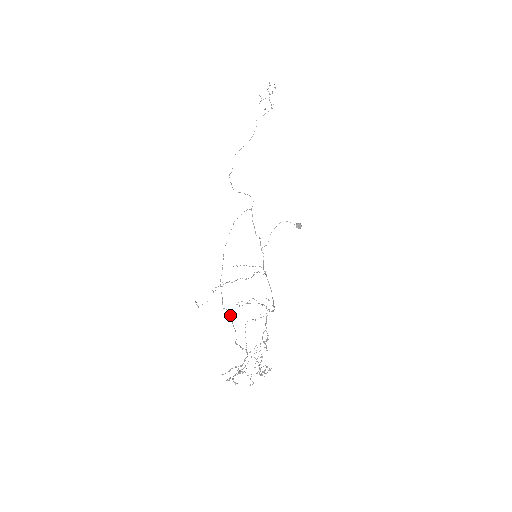
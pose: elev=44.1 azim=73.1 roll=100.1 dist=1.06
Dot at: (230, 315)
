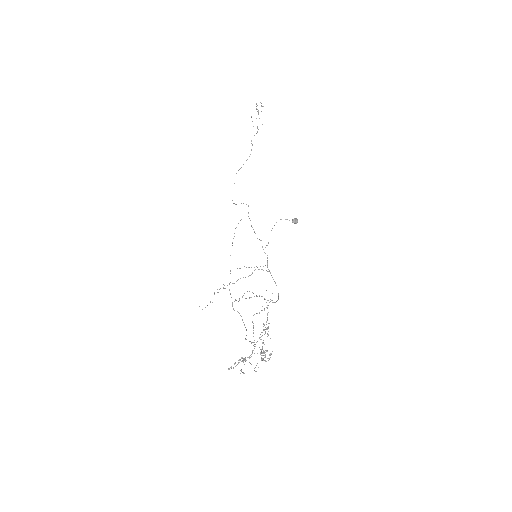
Dot at: (240, 315)
